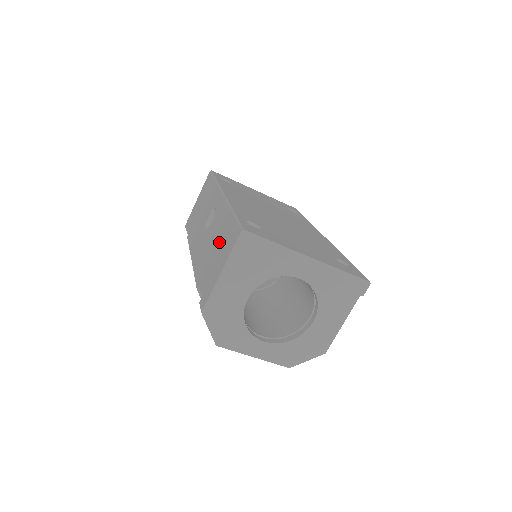
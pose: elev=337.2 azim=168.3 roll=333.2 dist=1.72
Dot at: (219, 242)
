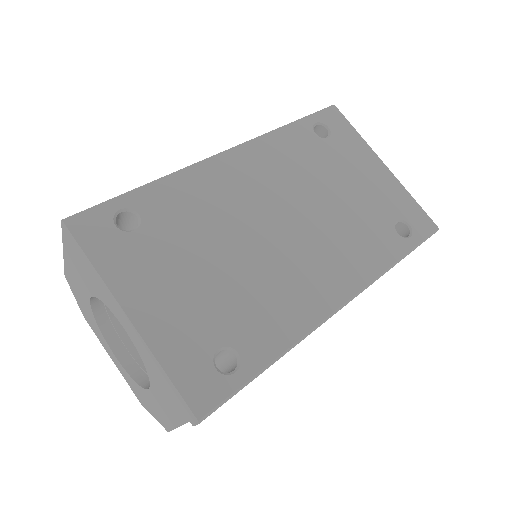
Dot at: occluded
